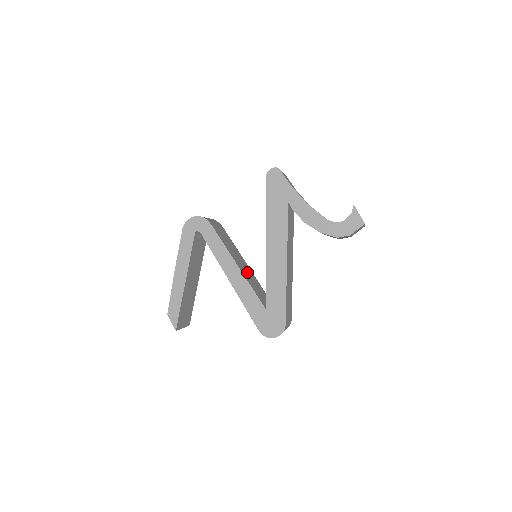
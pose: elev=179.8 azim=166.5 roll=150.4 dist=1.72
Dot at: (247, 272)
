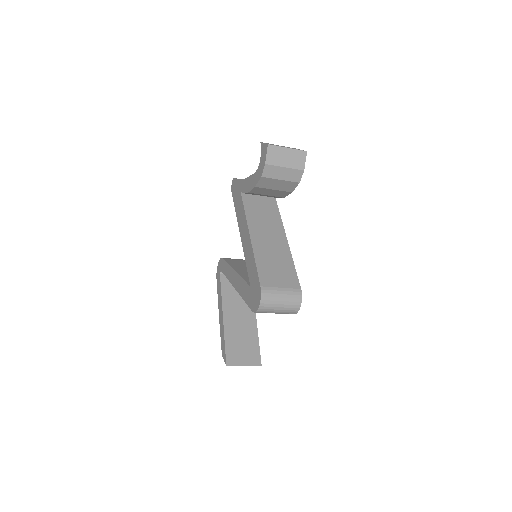
Dot at: occluded
